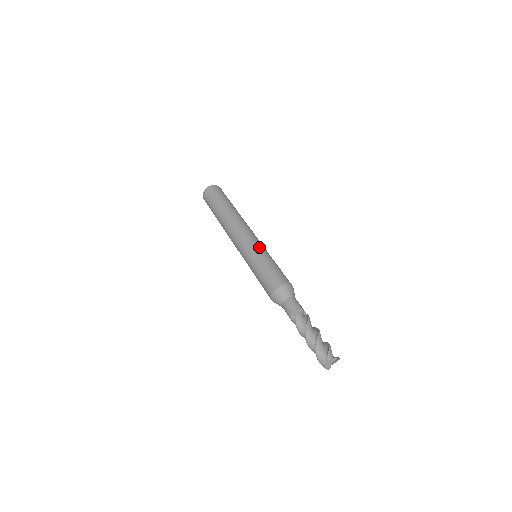
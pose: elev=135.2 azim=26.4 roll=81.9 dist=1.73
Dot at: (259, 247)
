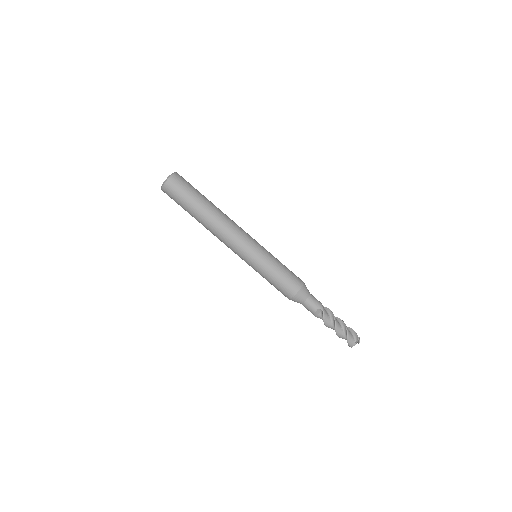
Dot at: (264, 248)
